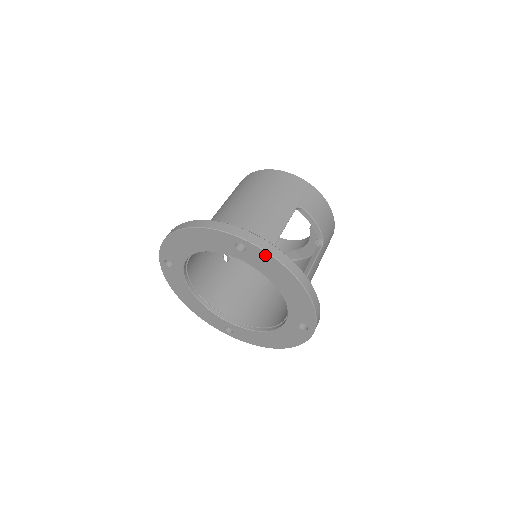
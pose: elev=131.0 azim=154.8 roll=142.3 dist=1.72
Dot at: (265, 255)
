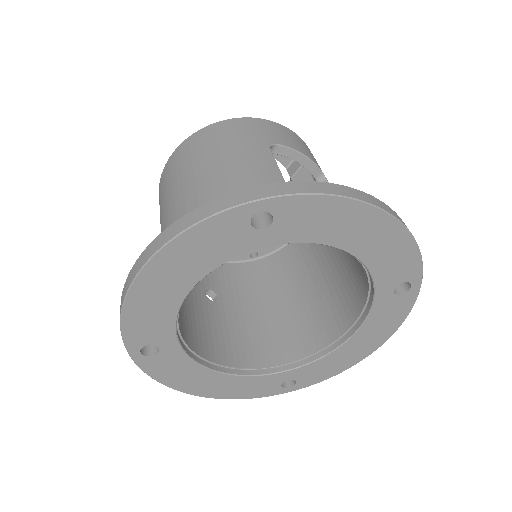
Dot at: (310, 202)
